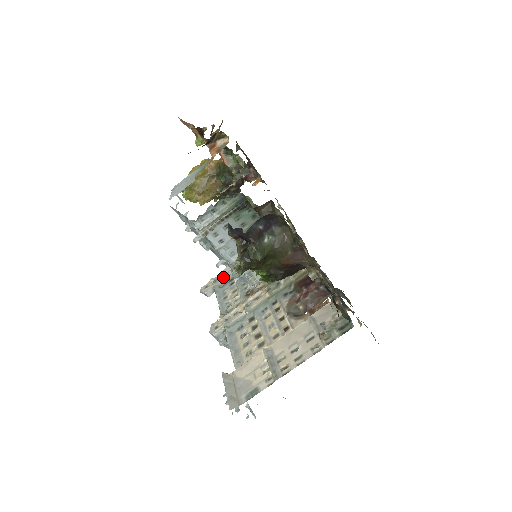
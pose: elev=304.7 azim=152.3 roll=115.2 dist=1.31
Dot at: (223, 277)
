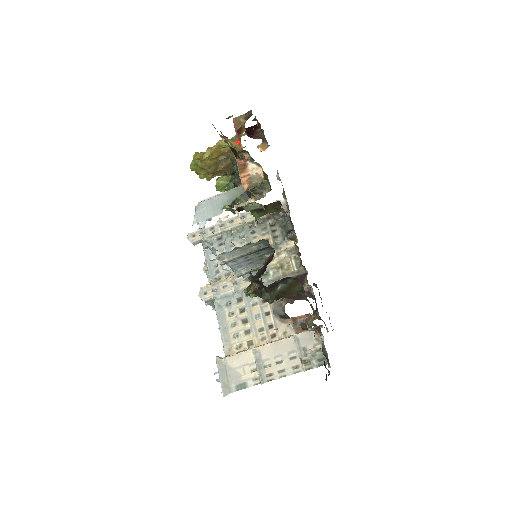
Dot at: (212, 233)
